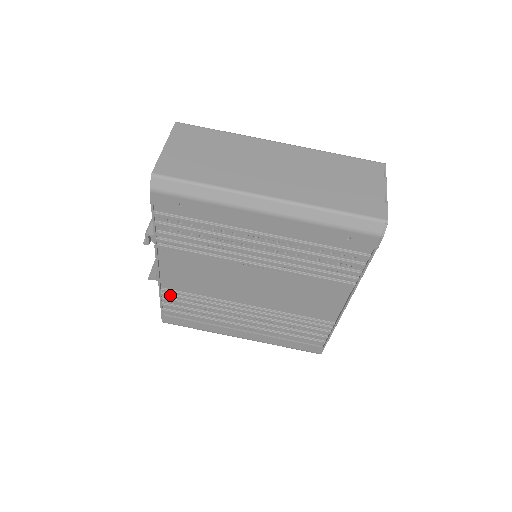
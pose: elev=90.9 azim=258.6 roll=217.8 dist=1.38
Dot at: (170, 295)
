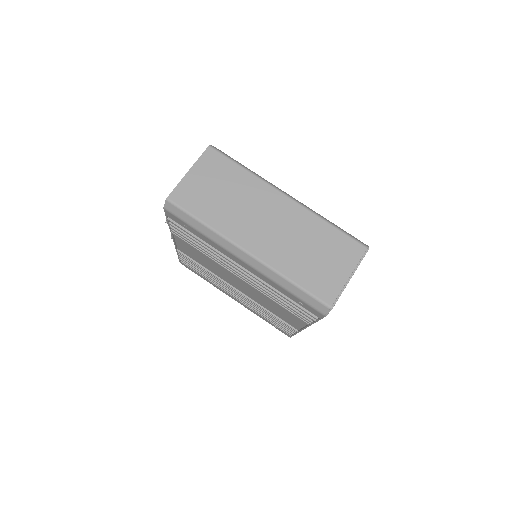
Dot at: (183, 256)
